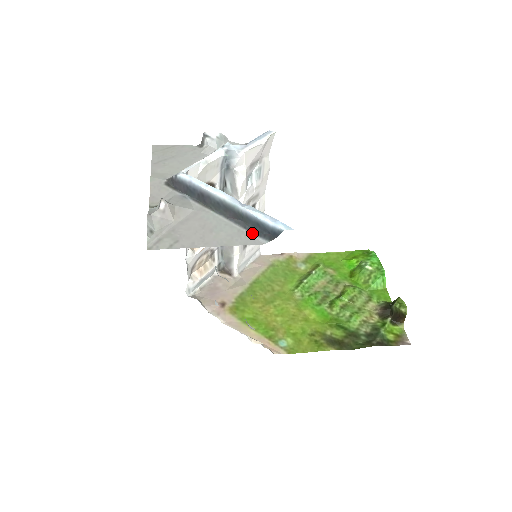
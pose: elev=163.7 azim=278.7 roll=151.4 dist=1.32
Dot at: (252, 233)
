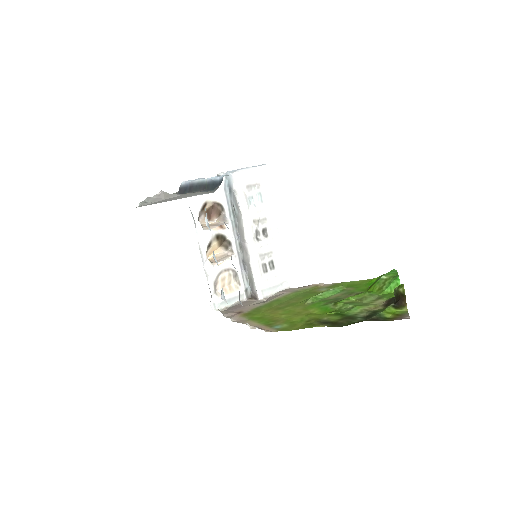
Dot at: (210, 192)
